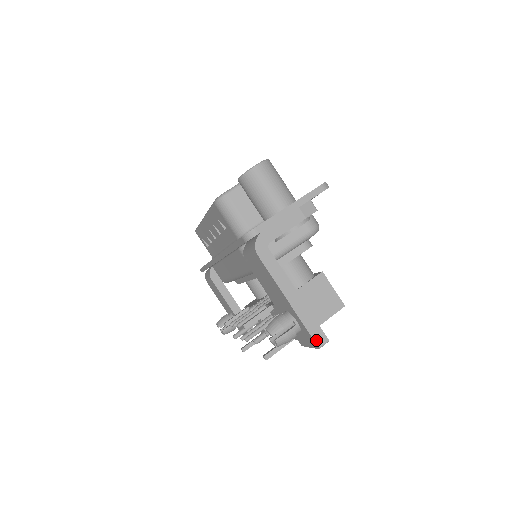
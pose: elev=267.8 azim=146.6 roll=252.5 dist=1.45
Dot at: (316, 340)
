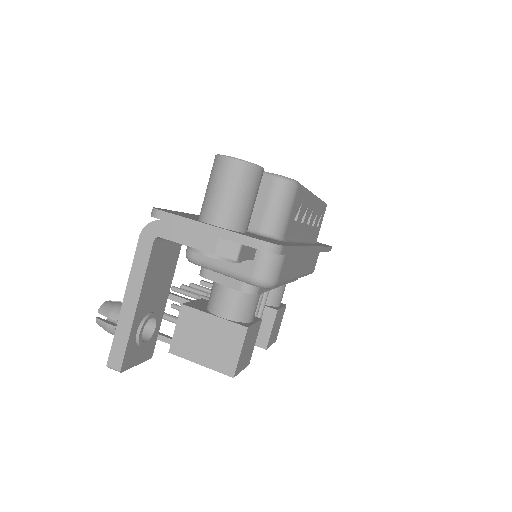
Dot at: (111, 357)
